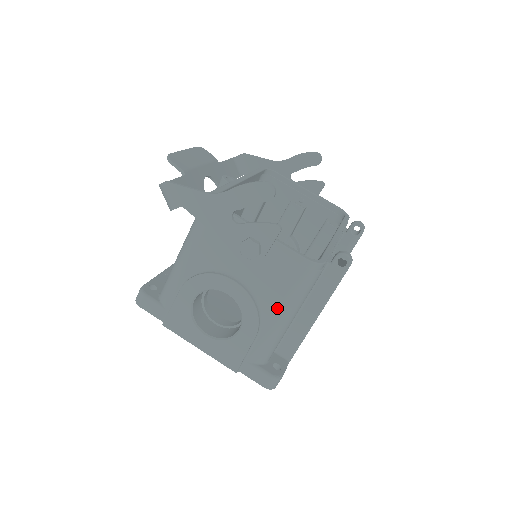
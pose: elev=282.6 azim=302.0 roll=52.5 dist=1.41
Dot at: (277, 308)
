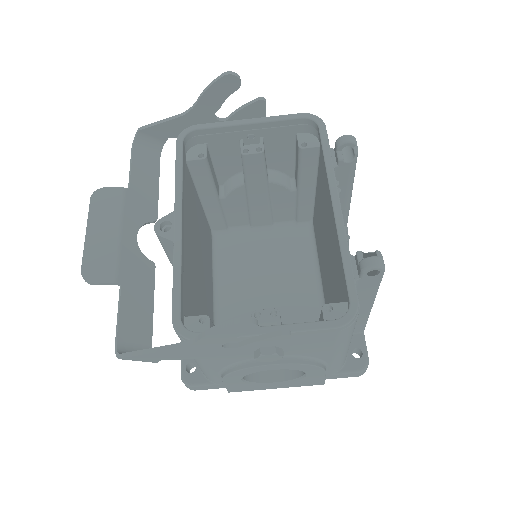
Dot at: (332, 353)
